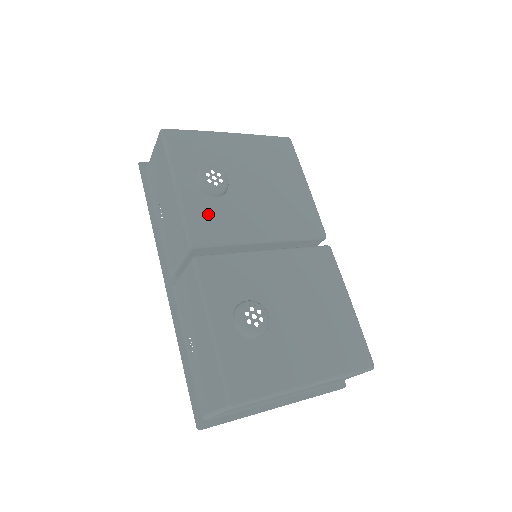
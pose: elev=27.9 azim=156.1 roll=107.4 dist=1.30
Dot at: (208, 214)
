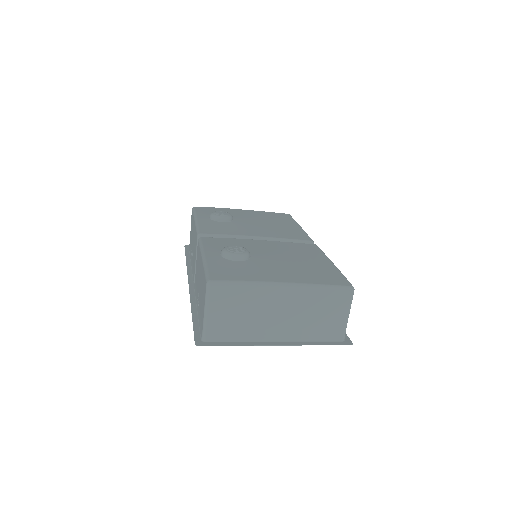
Dot at: (215, 226)
